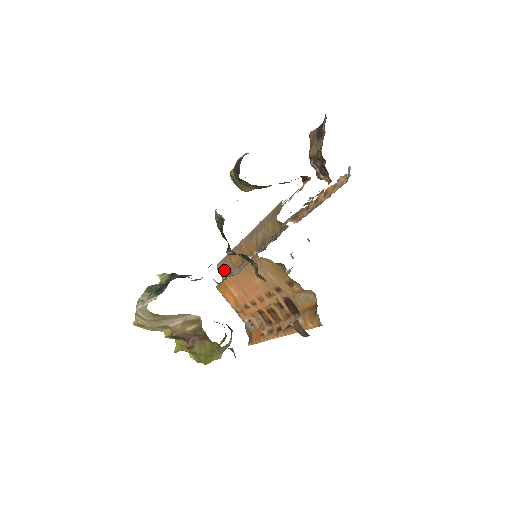
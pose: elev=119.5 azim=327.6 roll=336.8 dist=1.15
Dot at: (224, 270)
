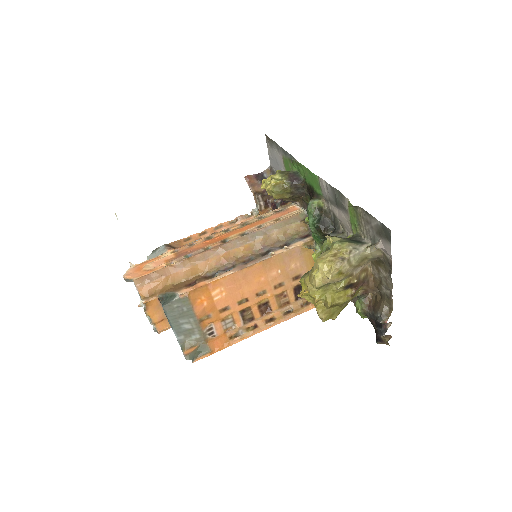
Dot at: (158, 284)
